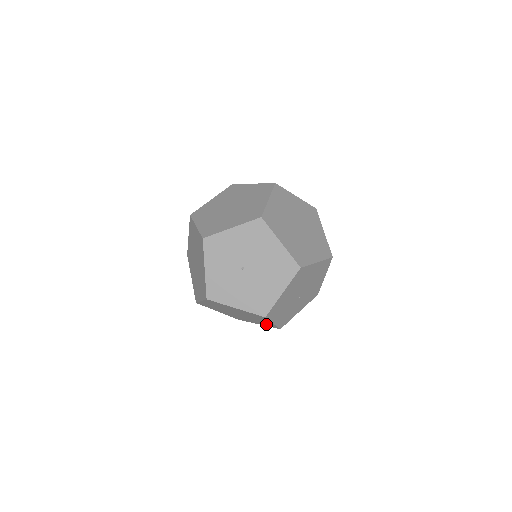
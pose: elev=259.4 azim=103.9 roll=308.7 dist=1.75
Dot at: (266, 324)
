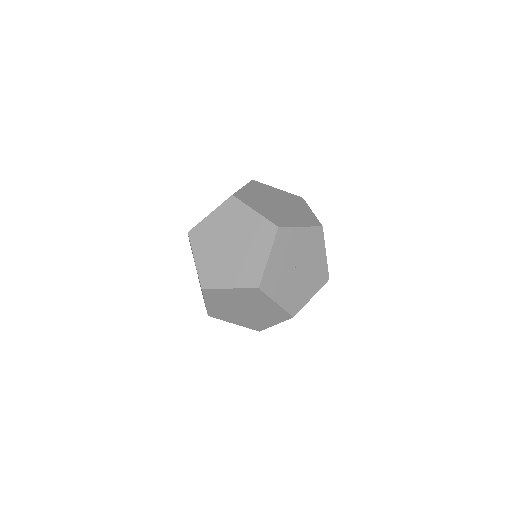
Dot at: (253, 324)
